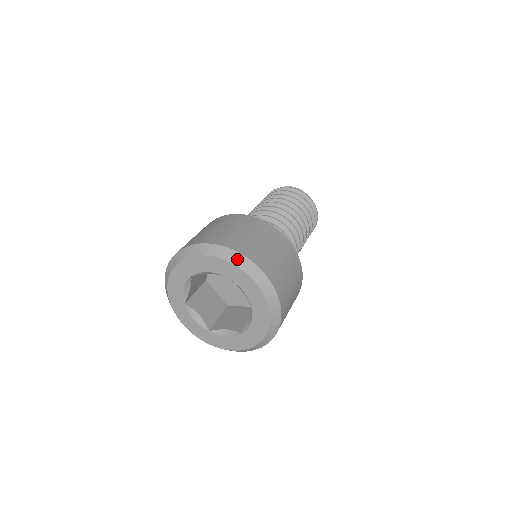
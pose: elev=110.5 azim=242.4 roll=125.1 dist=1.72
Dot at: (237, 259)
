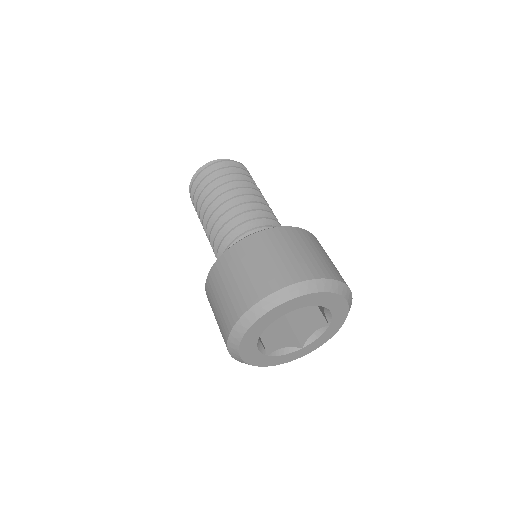
Dot at: (285, 295)
